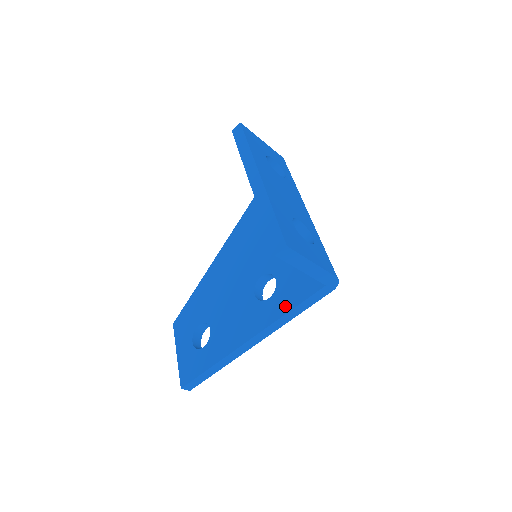
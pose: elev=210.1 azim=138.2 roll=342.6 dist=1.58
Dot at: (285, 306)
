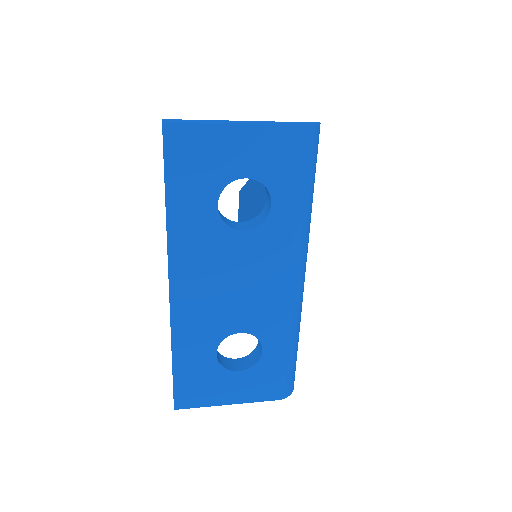
Dot at: occluded
